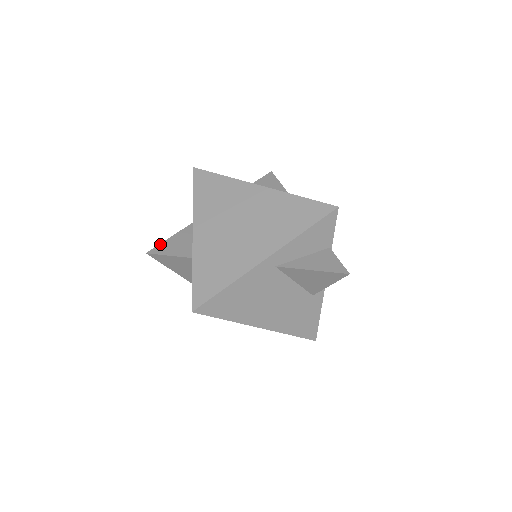
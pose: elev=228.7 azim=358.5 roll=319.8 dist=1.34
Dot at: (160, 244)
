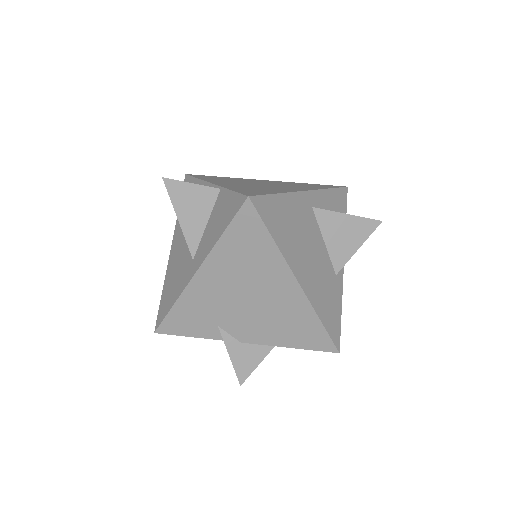
Dot at: occluded
